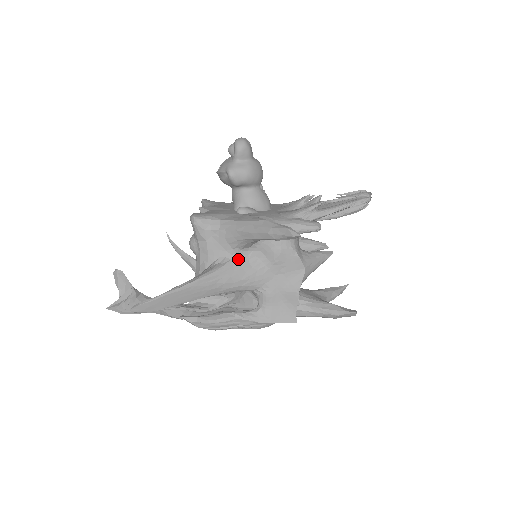
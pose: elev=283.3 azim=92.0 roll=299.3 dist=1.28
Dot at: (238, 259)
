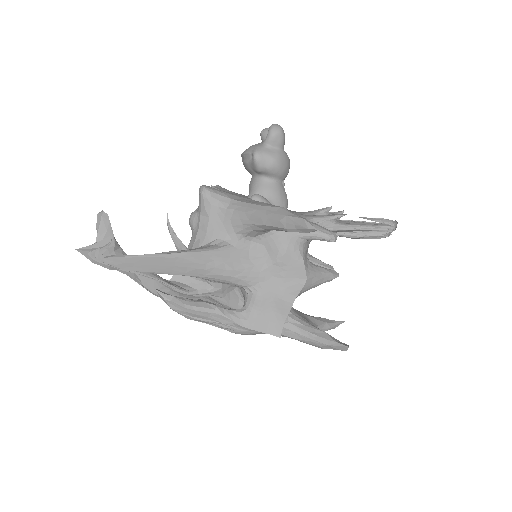
Dot at: (238, 246)
